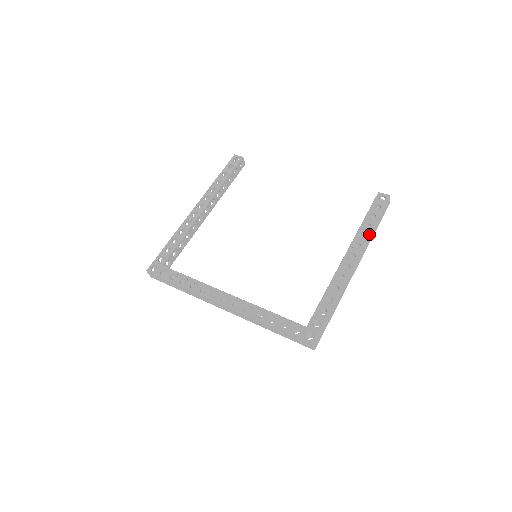
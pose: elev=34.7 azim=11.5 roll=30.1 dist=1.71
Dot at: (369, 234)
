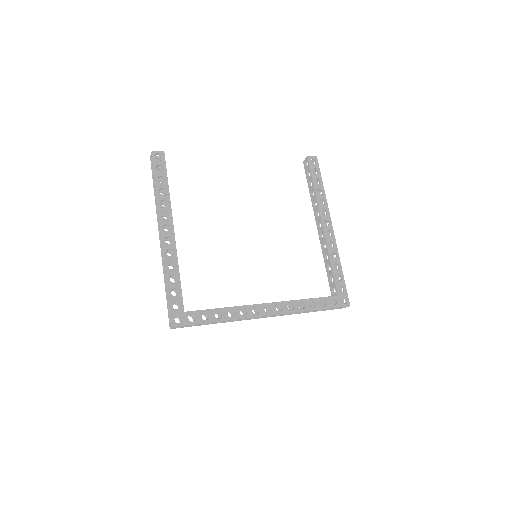
Dot at: occluded
